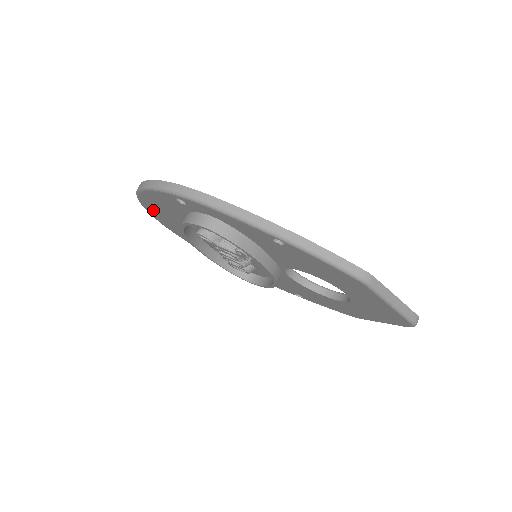
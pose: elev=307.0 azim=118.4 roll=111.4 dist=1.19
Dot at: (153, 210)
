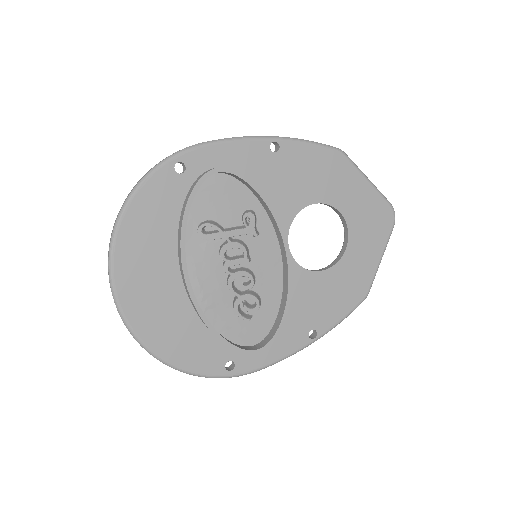
Dot at: (129, 272)
